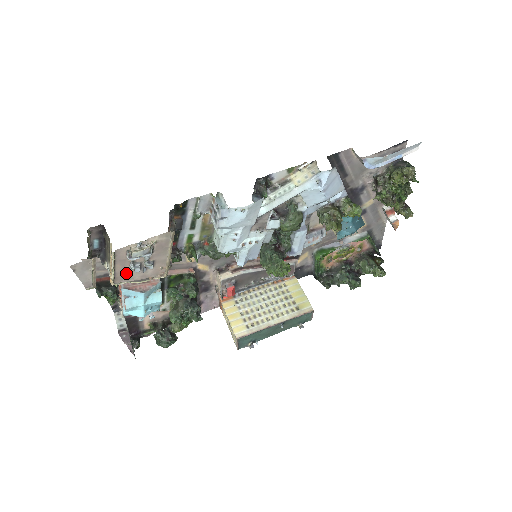
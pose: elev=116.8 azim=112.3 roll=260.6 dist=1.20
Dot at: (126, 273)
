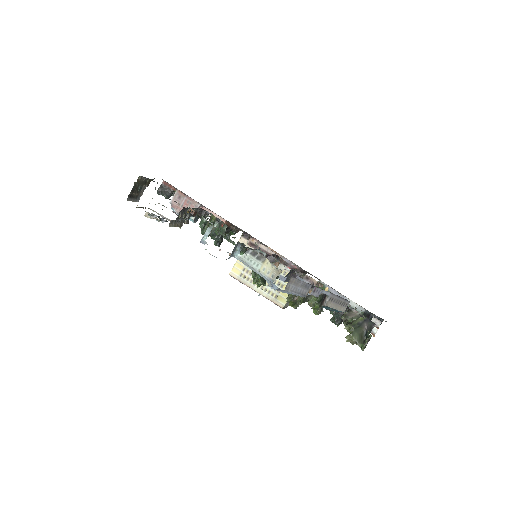
Dot at: occluded
